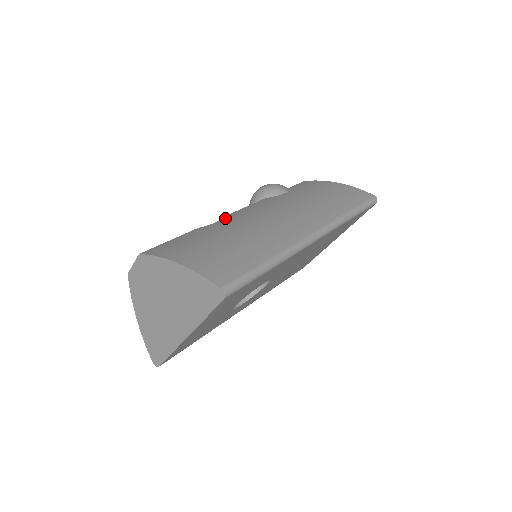
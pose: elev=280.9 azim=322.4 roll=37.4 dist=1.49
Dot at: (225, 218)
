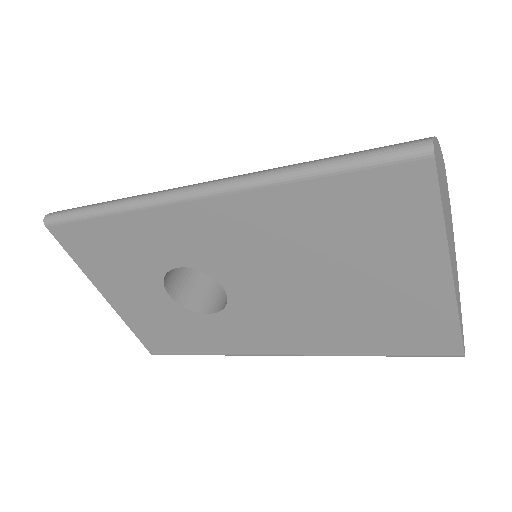
Dot at: occluded
